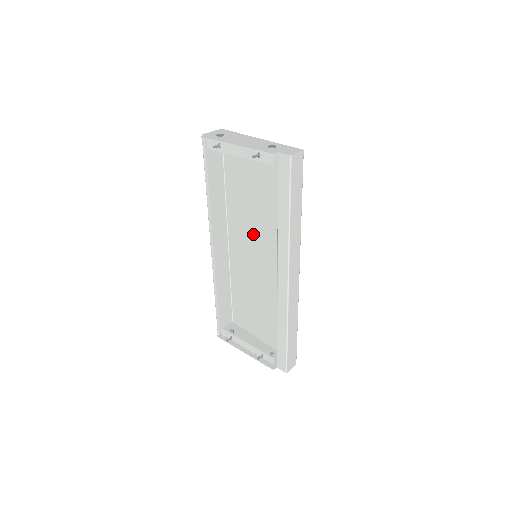
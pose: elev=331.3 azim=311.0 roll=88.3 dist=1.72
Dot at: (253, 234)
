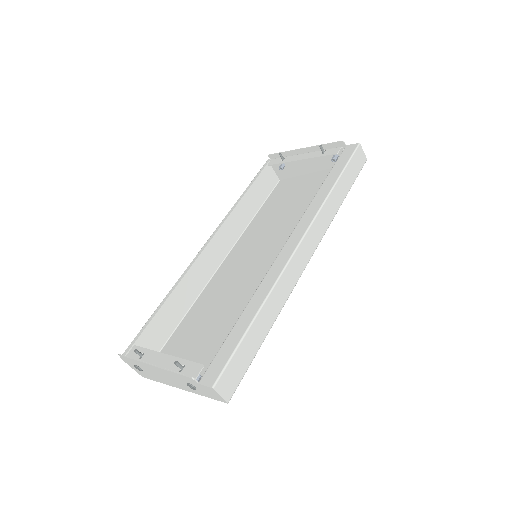
Dot at: (262, 247)
